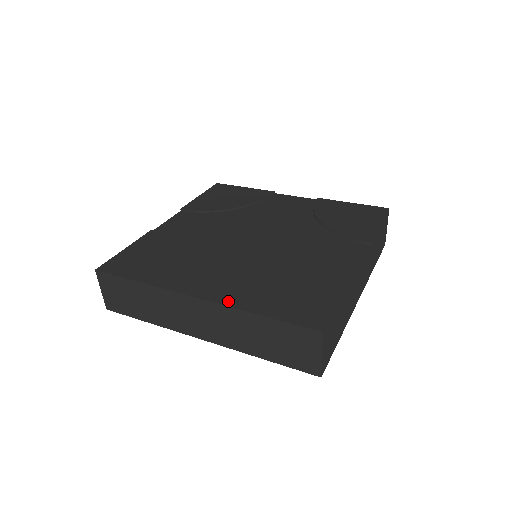
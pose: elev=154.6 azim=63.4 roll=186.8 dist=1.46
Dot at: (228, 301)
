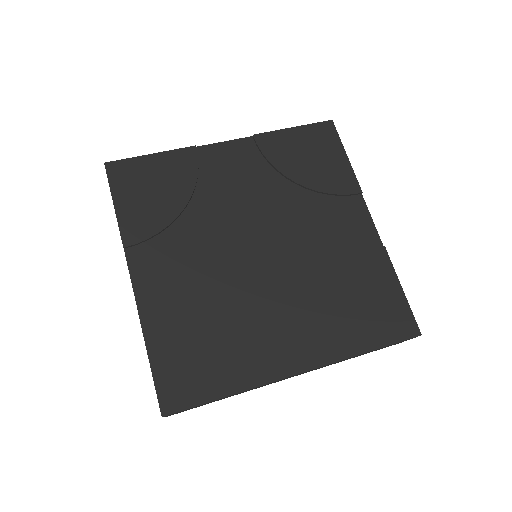
Dot at: (331, 356)
